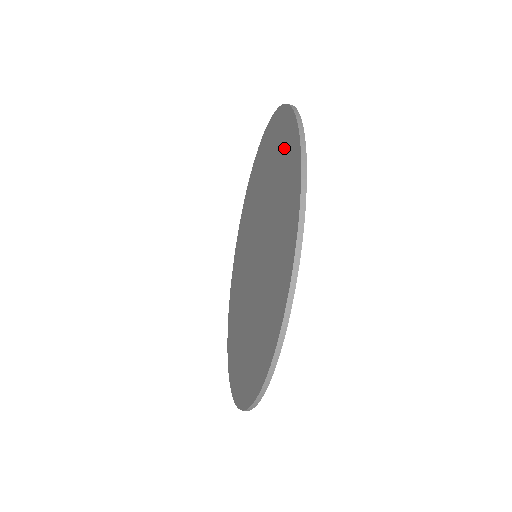
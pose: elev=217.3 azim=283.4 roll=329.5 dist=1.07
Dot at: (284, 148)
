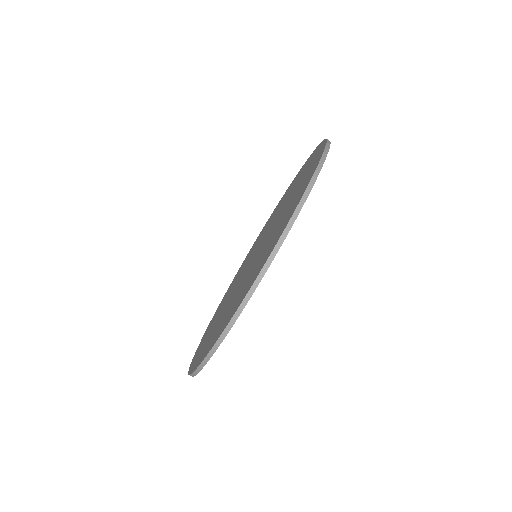
Dot at: (309, 169)
